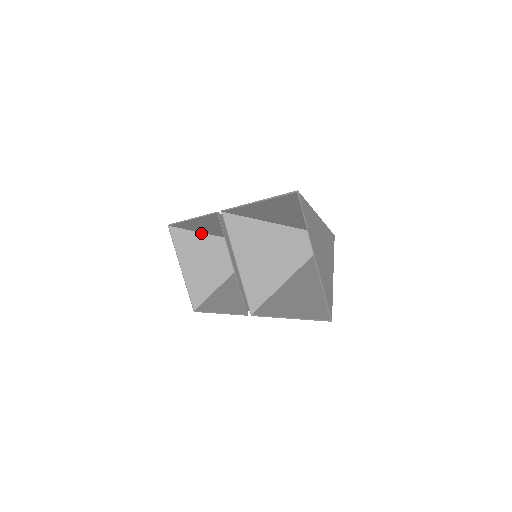
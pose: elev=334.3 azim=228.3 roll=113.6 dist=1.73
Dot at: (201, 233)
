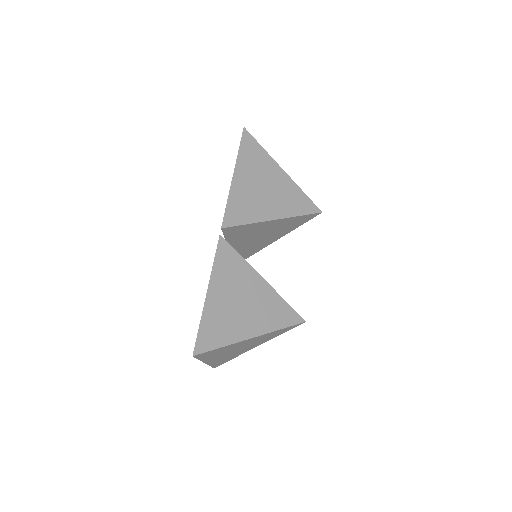
Dot at: (271, 158)
